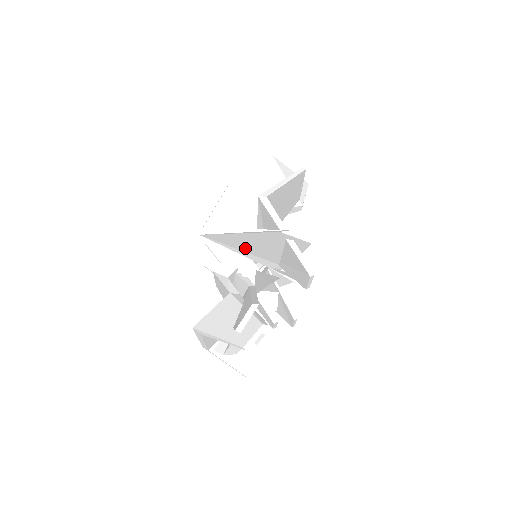
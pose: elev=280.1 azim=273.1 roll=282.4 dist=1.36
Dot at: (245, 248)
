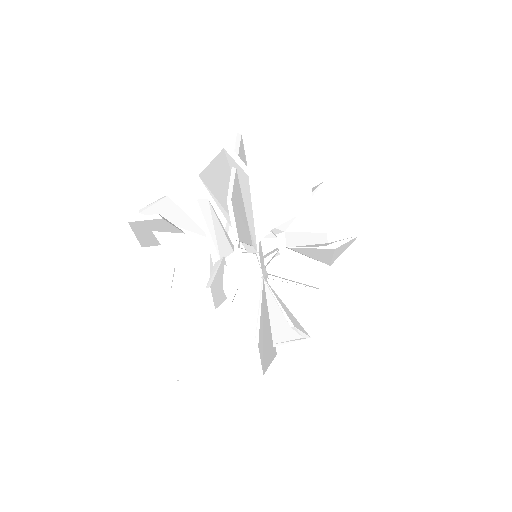
Dot at: (224, 201)
